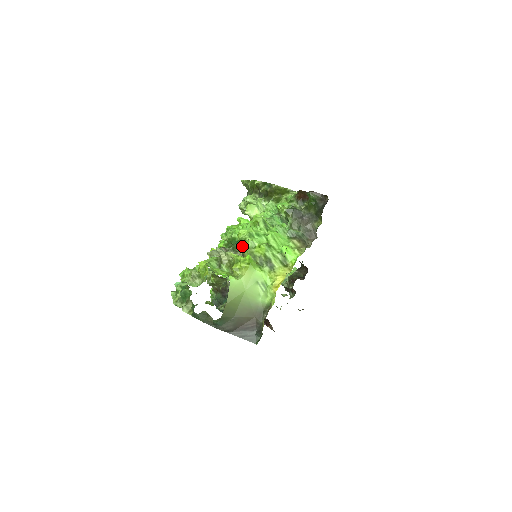
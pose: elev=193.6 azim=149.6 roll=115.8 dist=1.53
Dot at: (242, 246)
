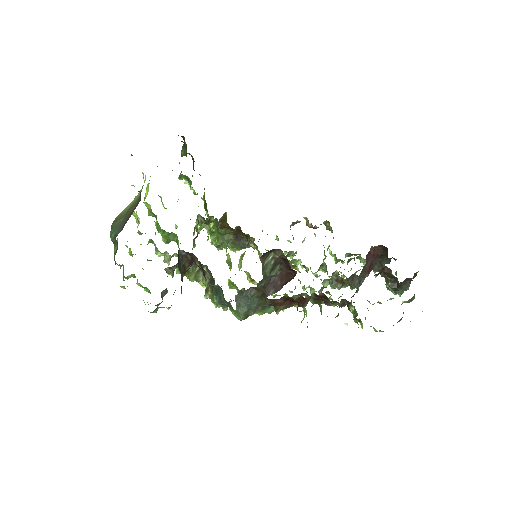
Dot at: (148, 210)
